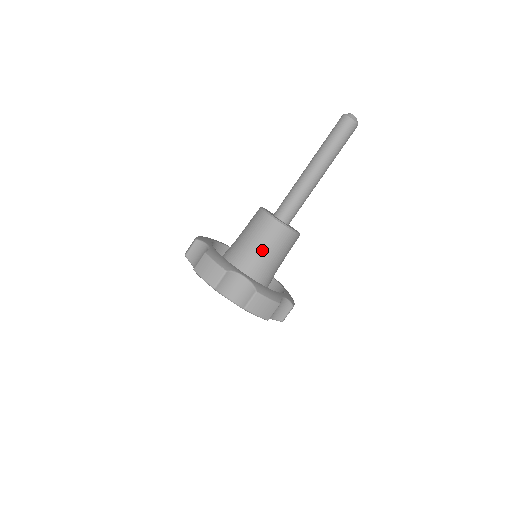
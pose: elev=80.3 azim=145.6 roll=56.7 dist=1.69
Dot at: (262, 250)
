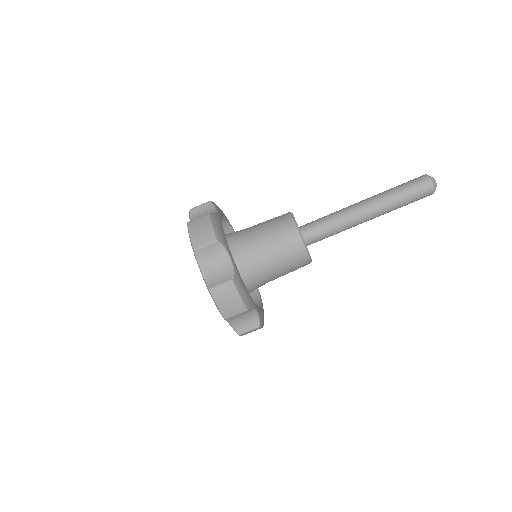
Dot at: (276, 274)
